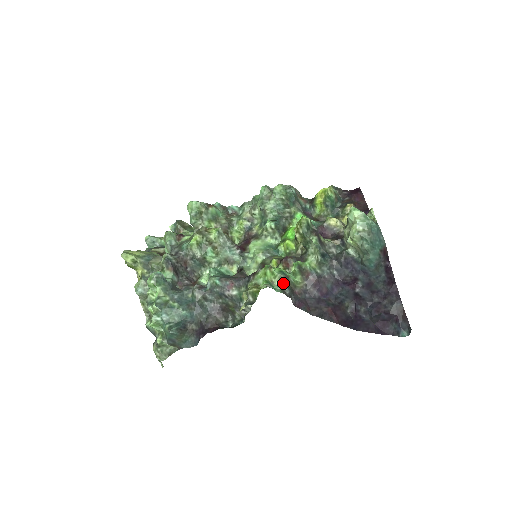
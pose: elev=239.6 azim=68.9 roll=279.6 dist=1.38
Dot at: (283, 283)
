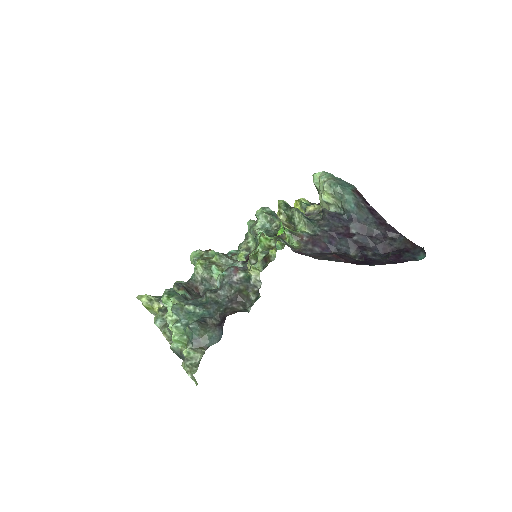
Dot at: (277, 239)
